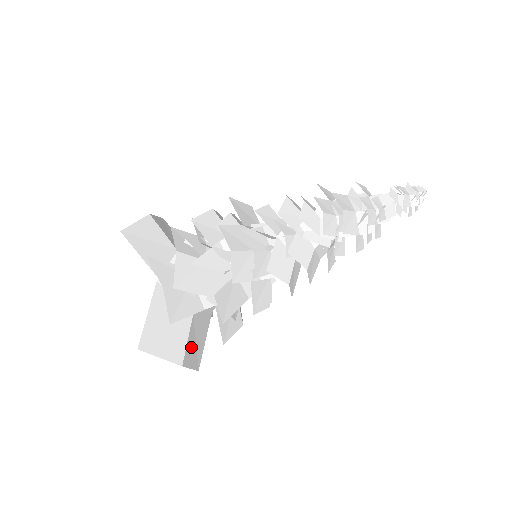
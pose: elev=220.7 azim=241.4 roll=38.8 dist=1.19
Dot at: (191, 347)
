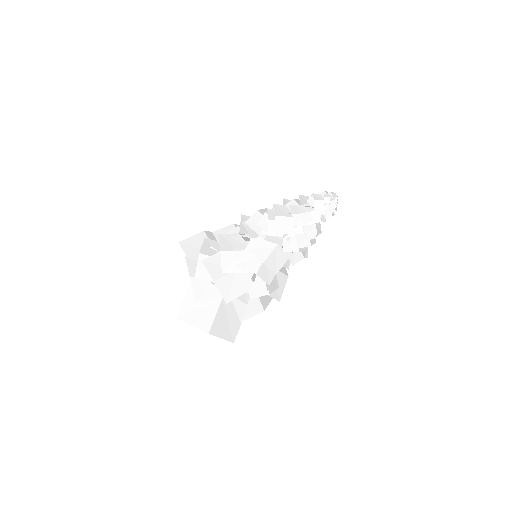
Dot at: (221, 323)
